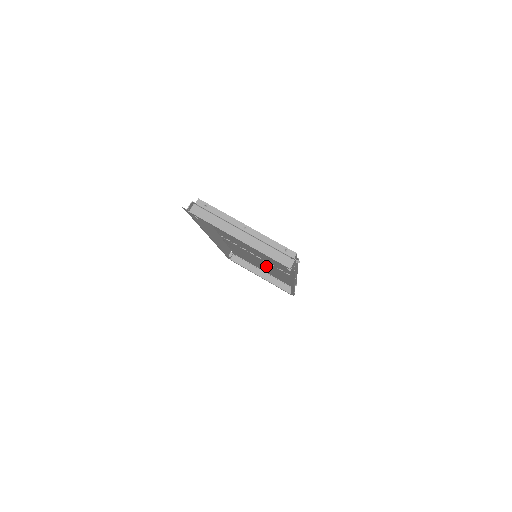
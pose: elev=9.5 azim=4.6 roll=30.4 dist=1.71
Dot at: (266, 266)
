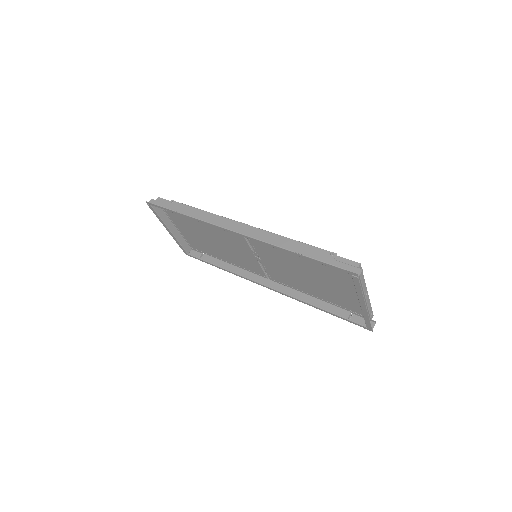
Dot at: (227, 249)
